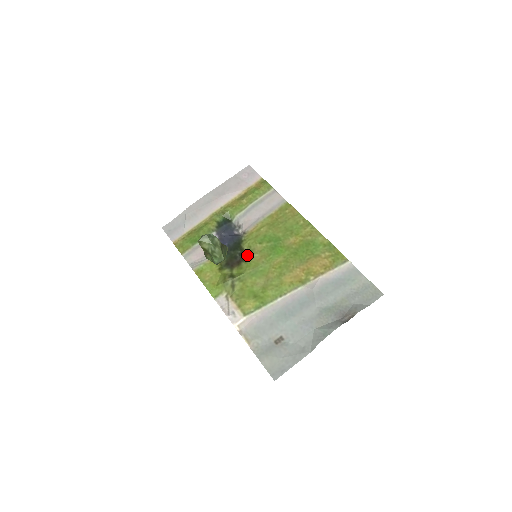
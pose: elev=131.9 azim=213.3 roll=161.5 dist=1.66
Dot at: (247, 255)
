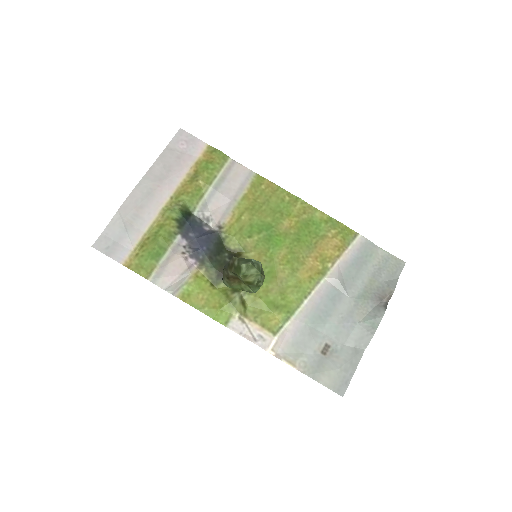
Dot at: (240, 257)
